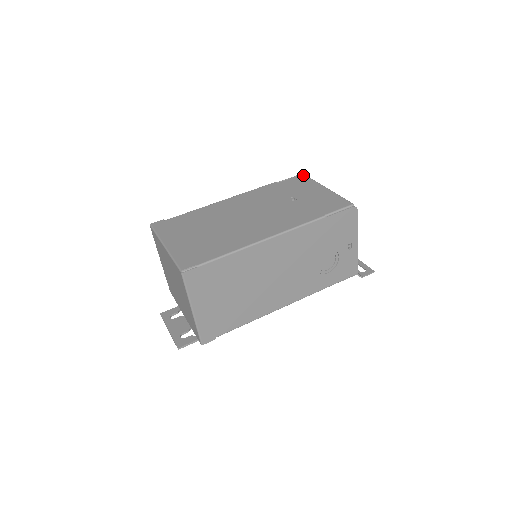
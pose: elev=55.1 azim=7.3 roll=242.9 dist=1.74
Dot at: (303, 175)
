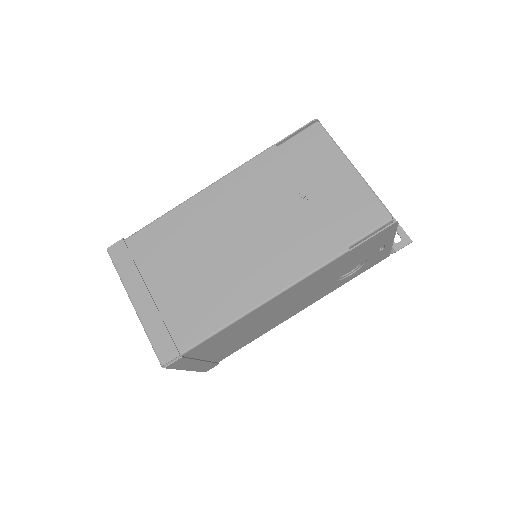
Dot at: (317, 125)
